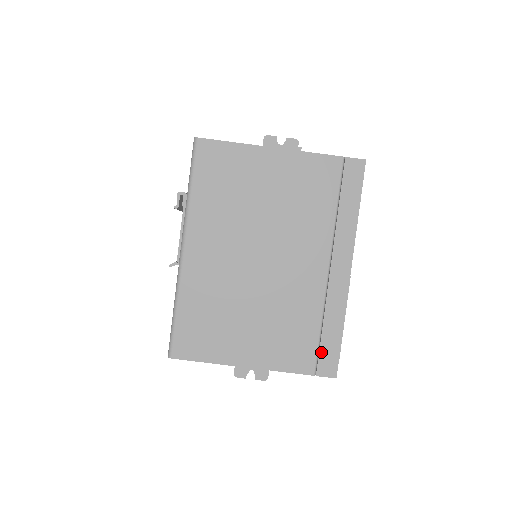
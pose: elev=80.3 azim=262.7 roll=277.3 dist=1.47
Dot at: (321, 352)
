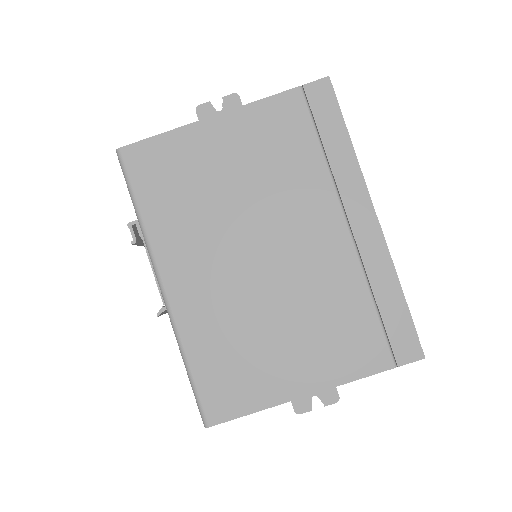
Dot at: (390, 334)
